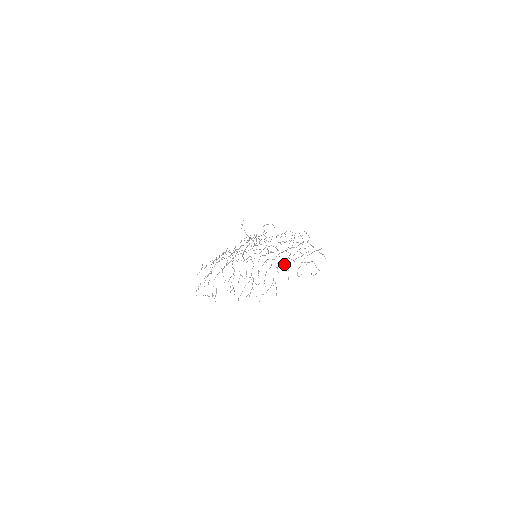
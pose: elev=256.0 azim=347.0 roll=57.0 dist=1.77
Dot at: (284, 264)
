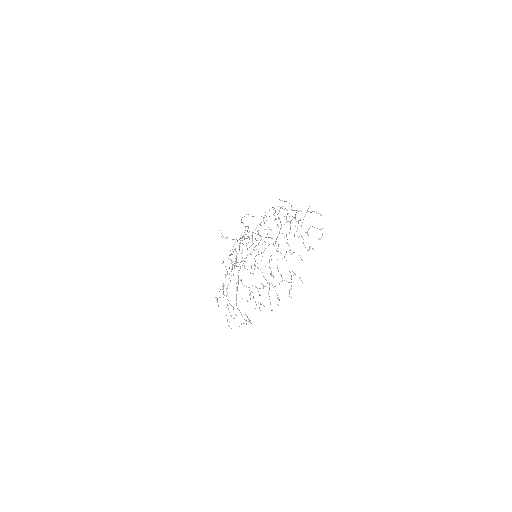
Dot at: occluded
